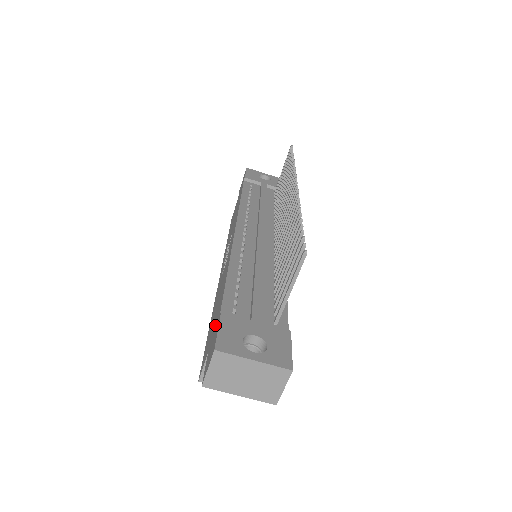
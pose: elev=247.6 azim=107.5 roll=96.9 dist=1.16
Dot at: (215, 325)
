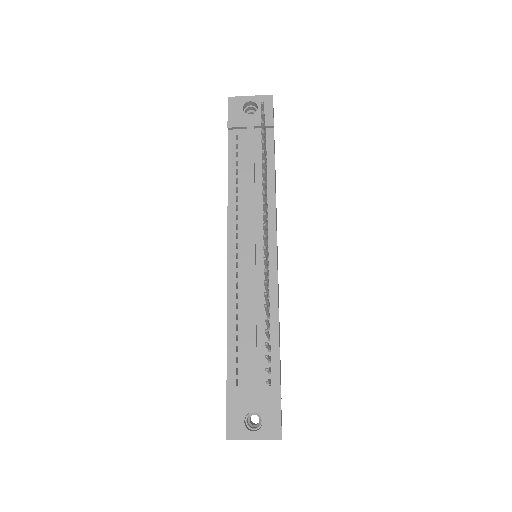
Dot at: occluded
